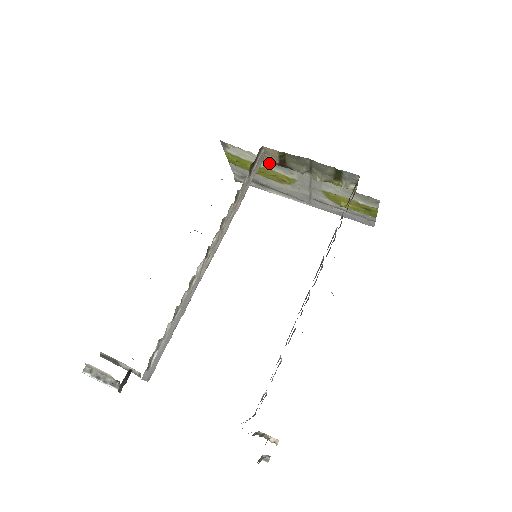
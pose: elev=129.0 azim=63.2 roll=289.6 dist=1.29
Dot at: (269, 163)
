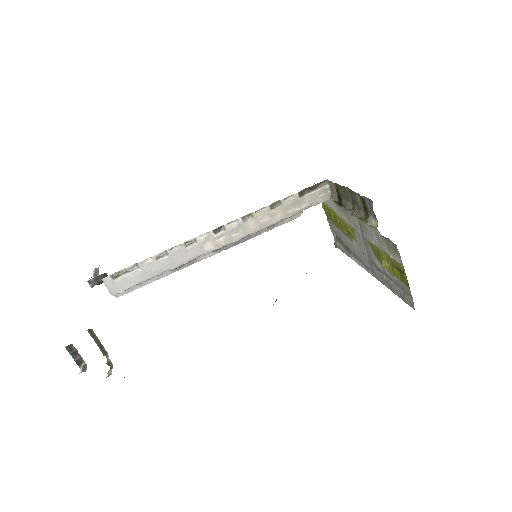
Dot at: (337, 206)
